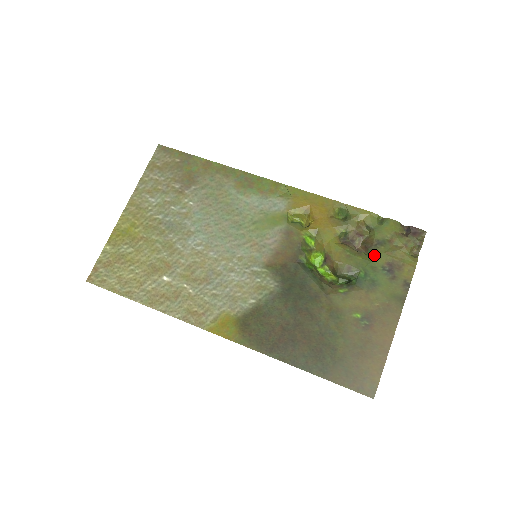
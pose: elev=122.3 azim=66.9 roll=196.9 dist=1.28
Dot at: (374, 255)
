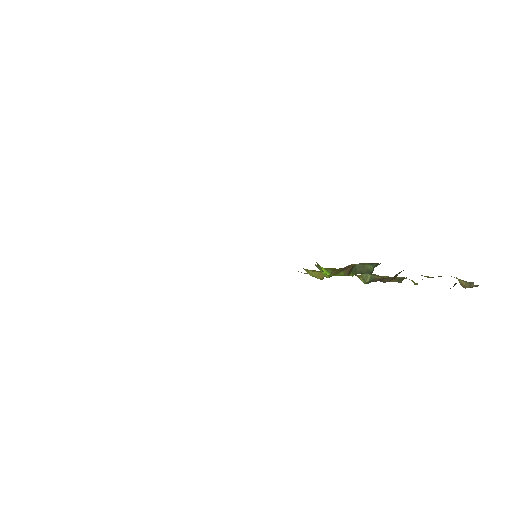
Dot at: occluded
